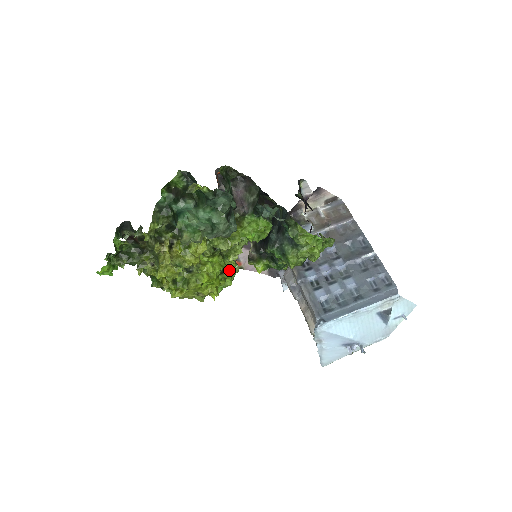
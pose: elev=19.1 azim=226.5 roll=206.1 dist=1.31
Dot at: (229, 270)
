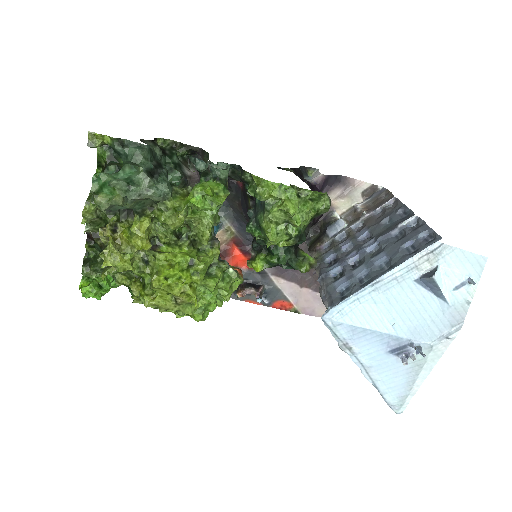
Dot at: (202, 262)
